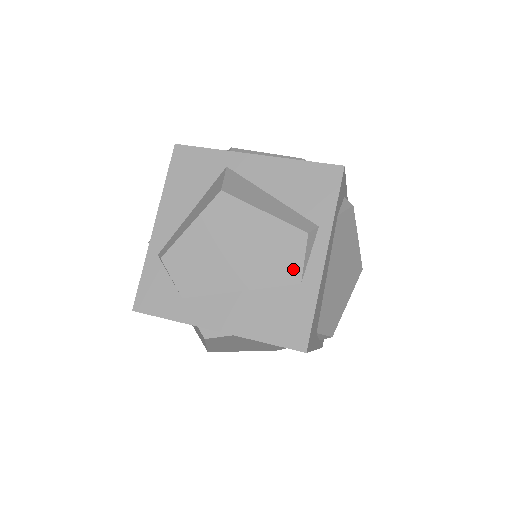
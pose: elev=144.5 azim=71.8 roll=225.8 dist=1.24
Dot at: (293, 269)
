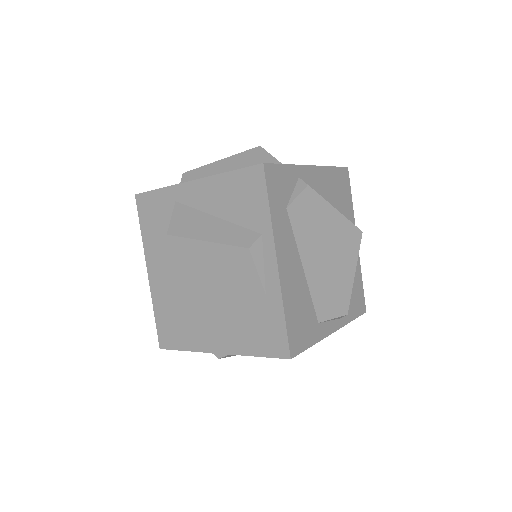
Dot at: (253, 284)
